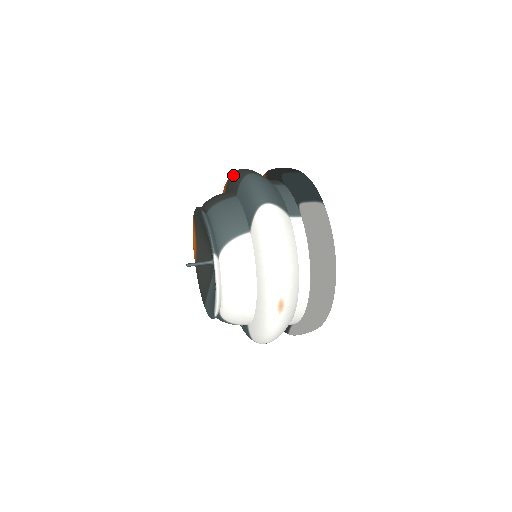
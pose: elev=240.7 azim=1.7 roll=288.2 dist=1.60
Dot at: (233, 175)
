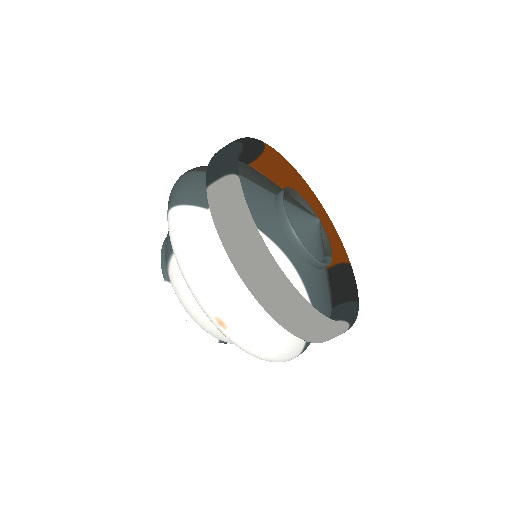
Dot at: occluded
